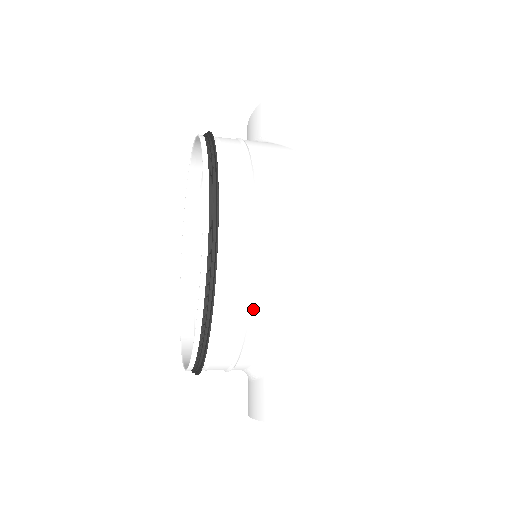
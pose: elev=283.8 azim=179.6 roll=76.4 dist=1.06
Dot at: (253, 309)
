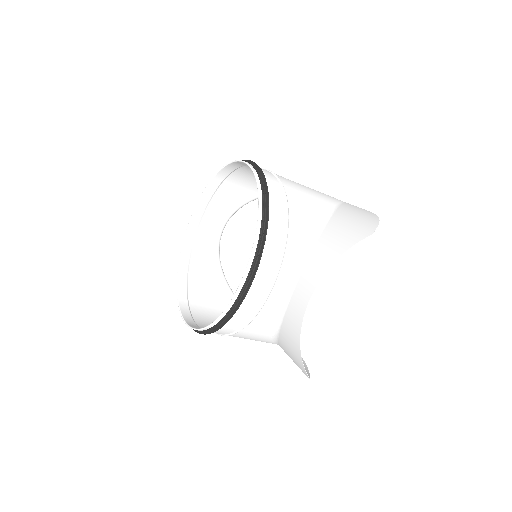
Dot at: (288, 198)
